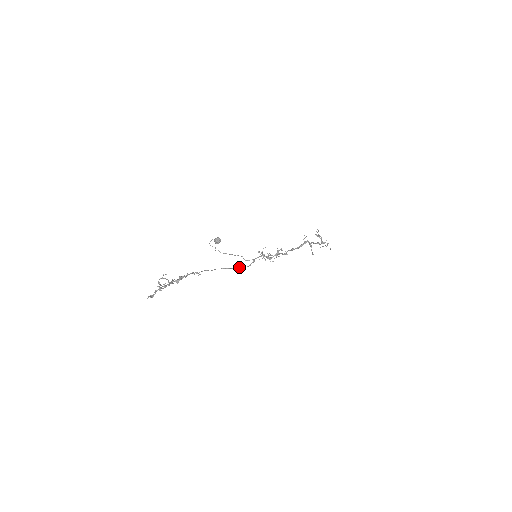
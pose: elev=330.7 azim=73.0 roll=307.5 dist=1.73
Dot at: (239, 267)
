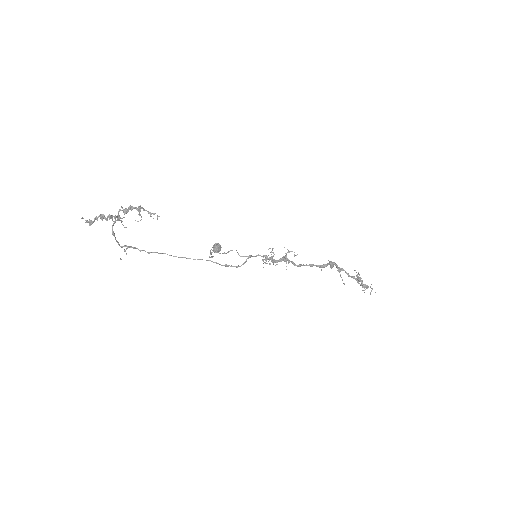
Dot at: (232, 266)
